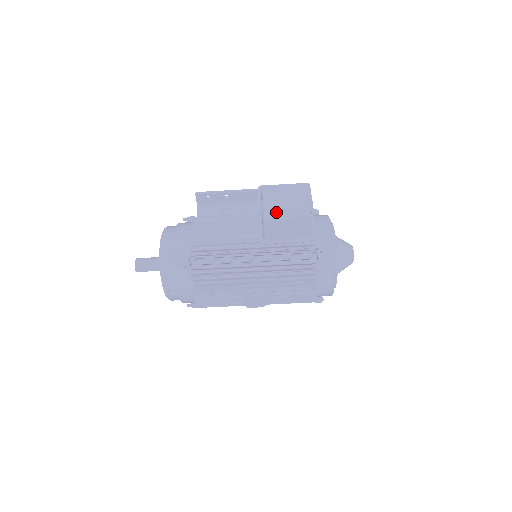
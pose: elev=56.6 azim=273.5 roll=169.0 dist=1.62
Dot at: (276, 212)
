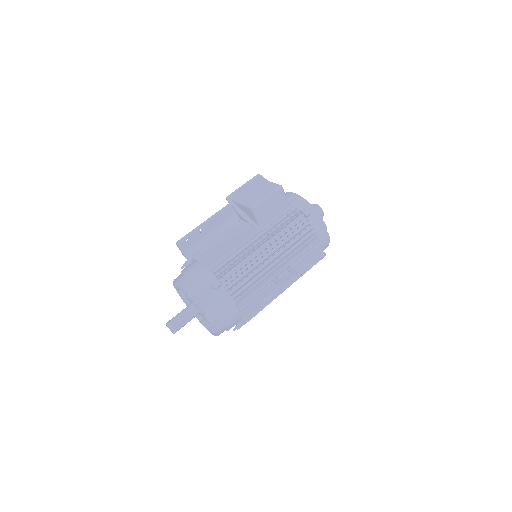
Dot at: (257, 199)
